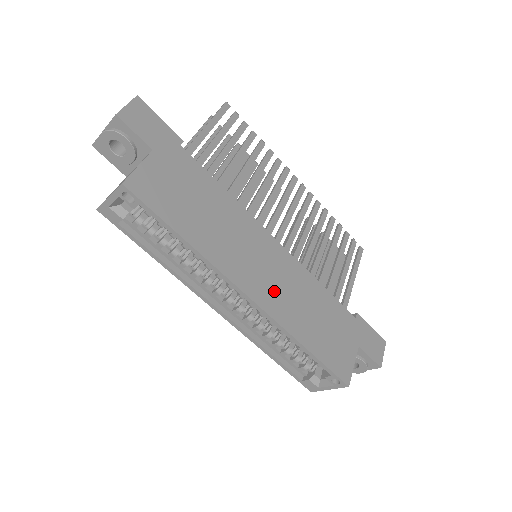
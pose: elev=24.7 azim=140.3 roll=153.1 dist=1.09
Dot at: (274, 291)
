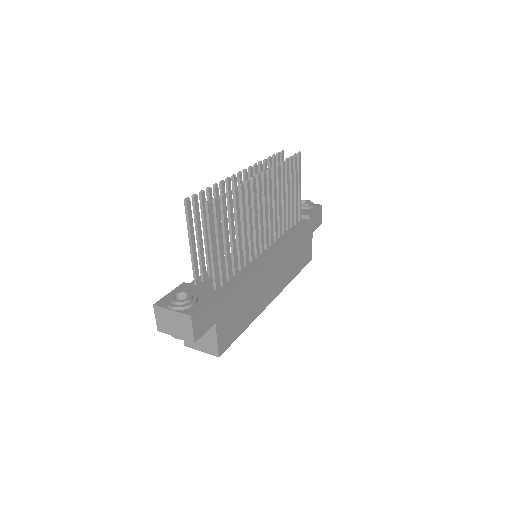
Dot at: (280, 278)
